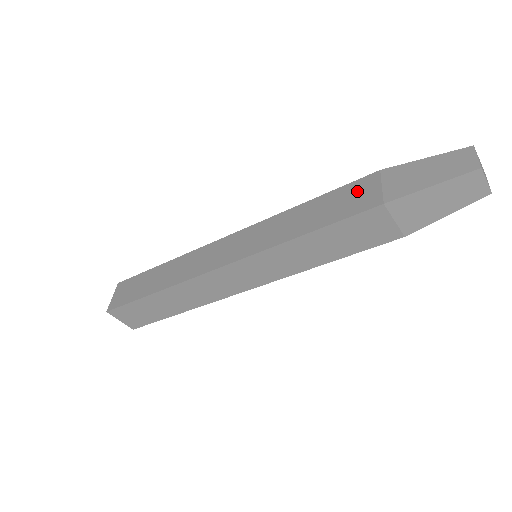
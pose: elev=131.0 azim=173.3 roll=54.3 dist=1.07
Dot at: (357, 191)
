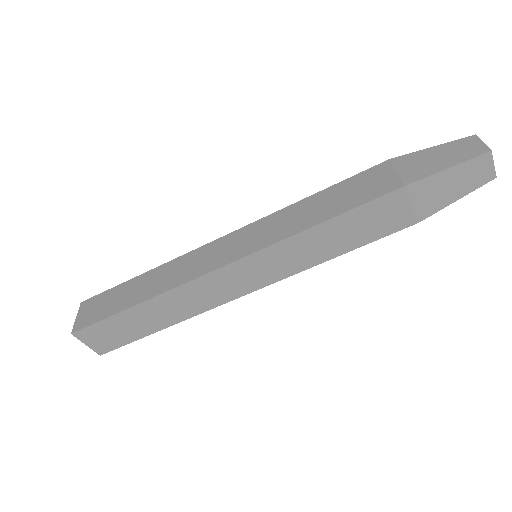
Dot at: (370, 179)
